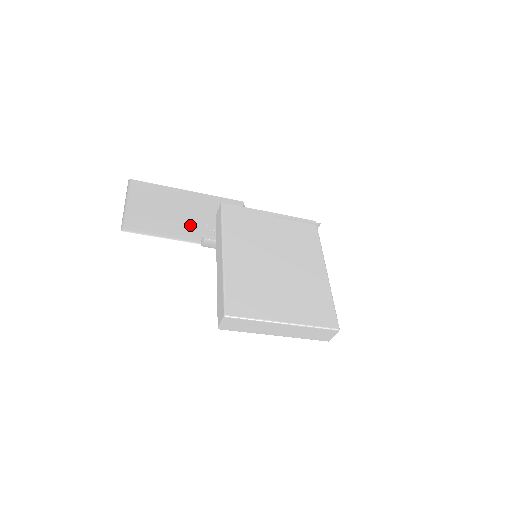
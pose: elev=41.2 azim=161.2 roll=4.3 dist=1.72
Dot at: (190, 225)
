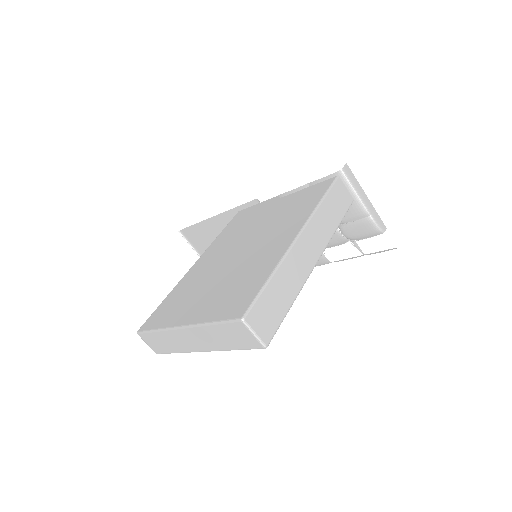
Dot at: occluded
